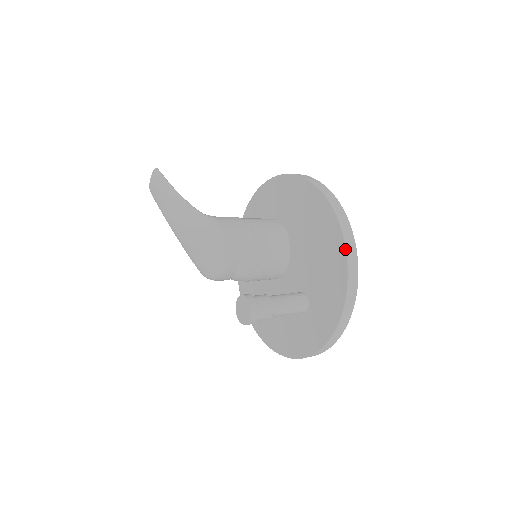
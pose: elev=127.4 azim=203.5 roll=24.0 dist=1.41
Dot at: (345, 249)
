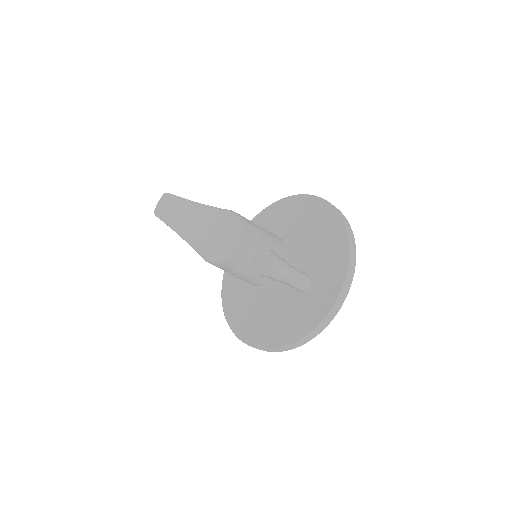
Dot at: (342, 219)
